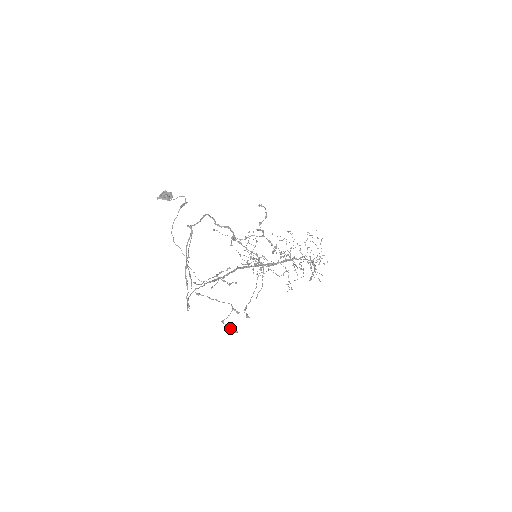
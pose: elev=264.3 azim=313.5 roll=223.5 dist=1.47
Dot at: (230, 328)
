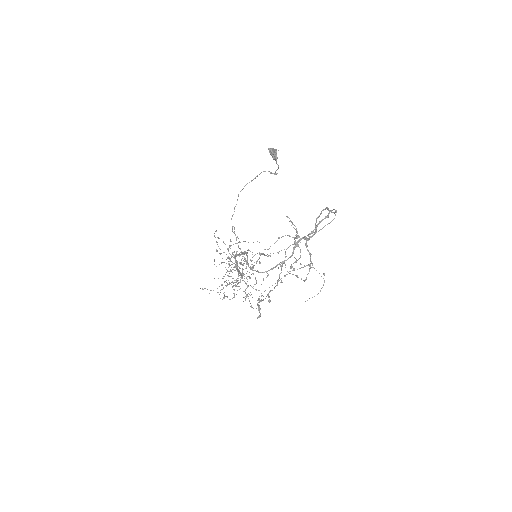
Dot at: occluded
